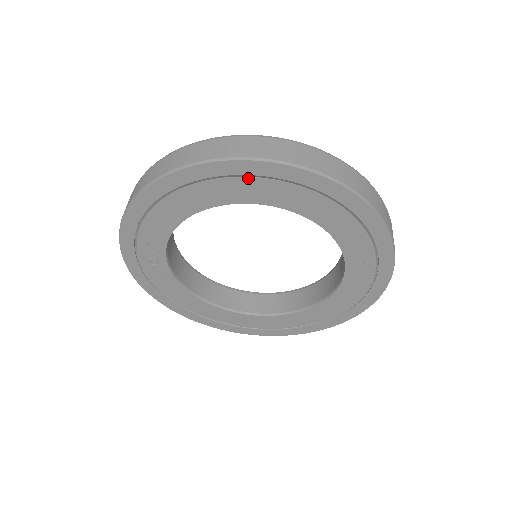
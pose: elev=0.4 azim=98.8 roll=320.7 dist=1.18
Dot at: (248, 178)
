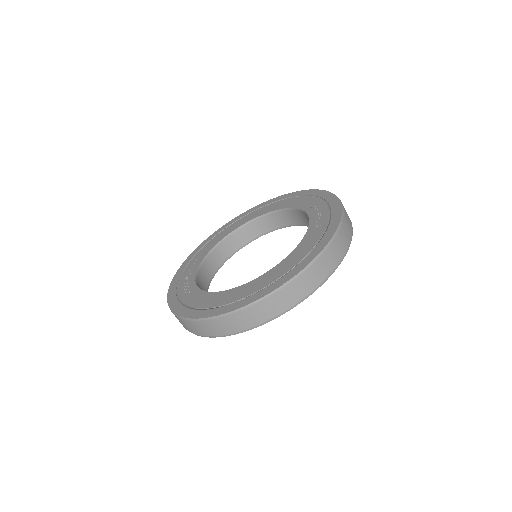
Dot at: (258, 210)
